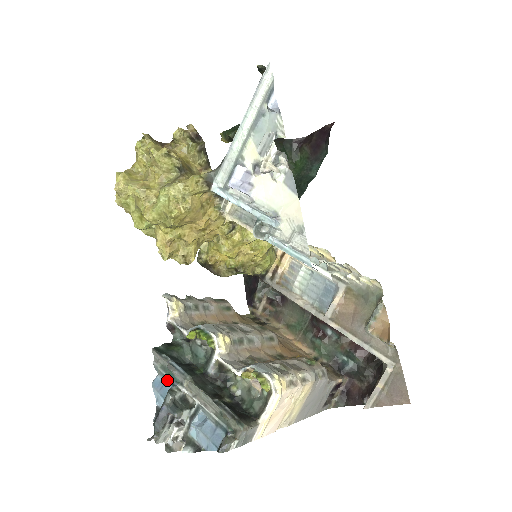
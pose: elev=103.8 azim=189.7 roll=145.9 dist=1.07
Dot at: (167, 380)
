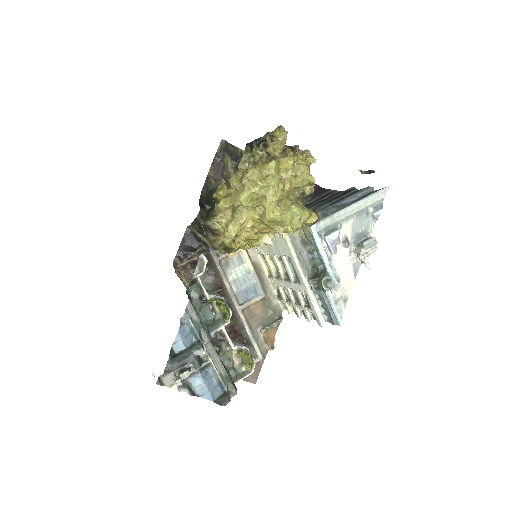
Dot at: (193, 332)
